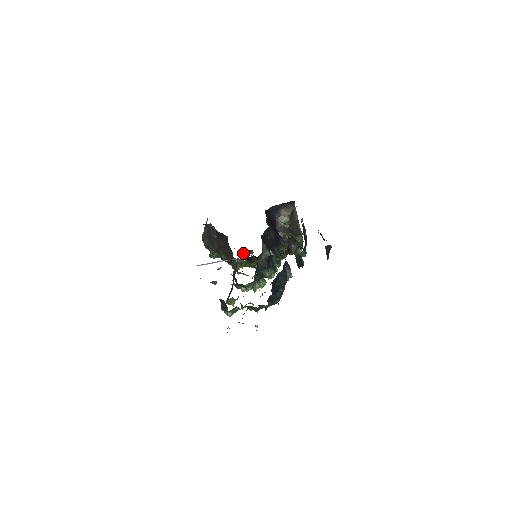
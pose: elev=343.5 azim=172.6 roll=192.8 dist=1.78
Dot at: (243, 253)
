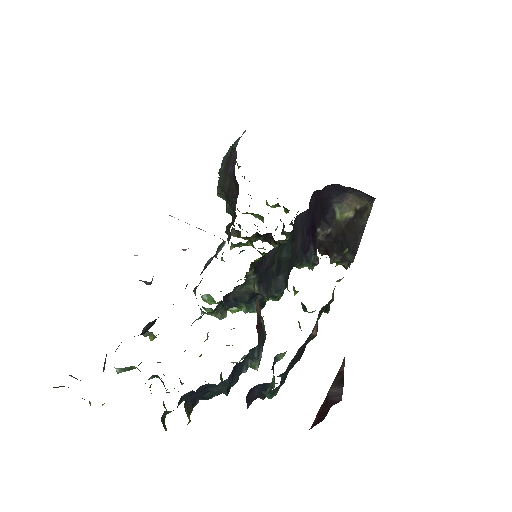
Dot at: (273, 206)
